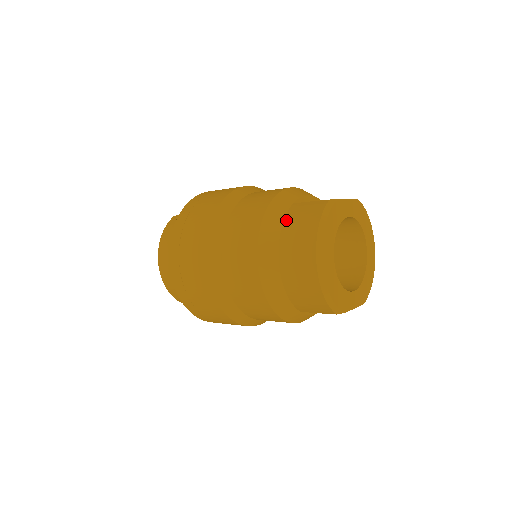
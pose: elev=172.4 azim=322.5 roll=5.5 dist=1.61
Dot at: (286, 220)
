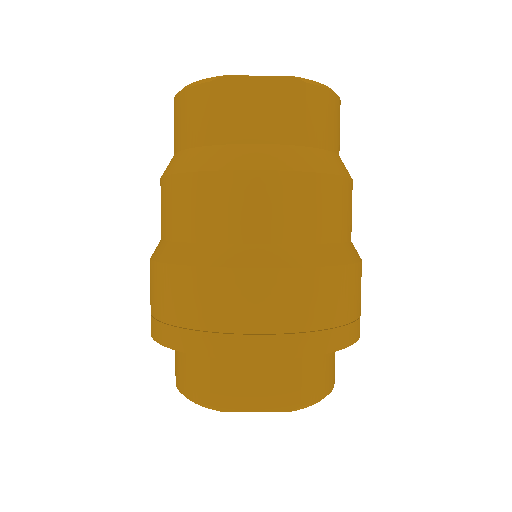
Dot at: occluded
